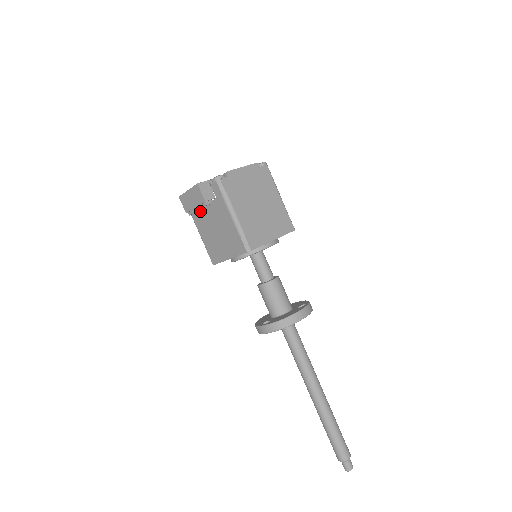
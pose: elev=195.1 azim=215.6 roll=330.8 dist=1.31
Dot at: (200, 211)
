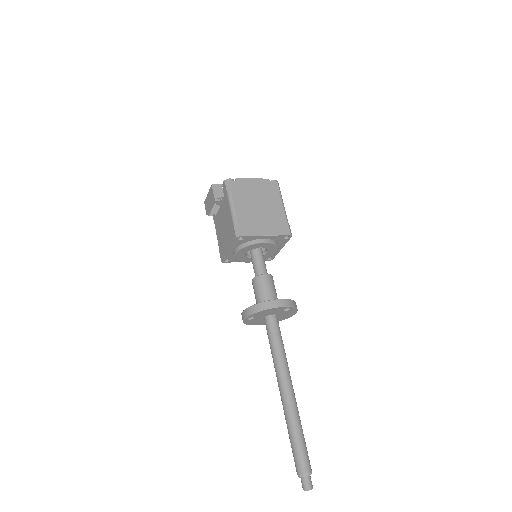
Dot at: (217, 214)
